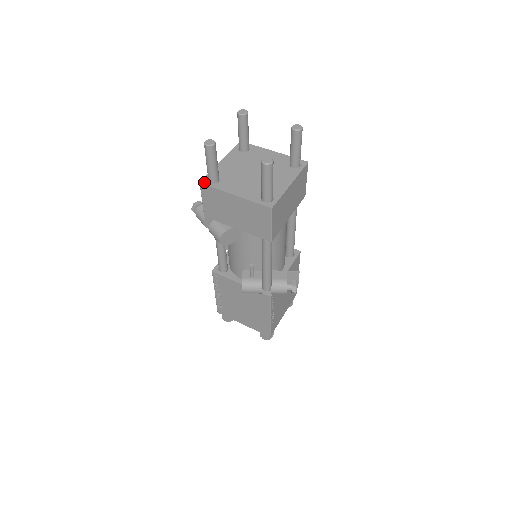
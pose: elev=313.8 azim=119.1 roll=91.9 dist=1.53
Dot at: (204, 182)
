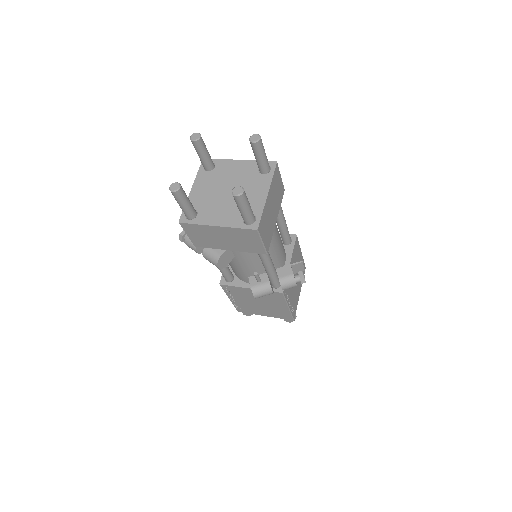
Dot at: (183, 221)
